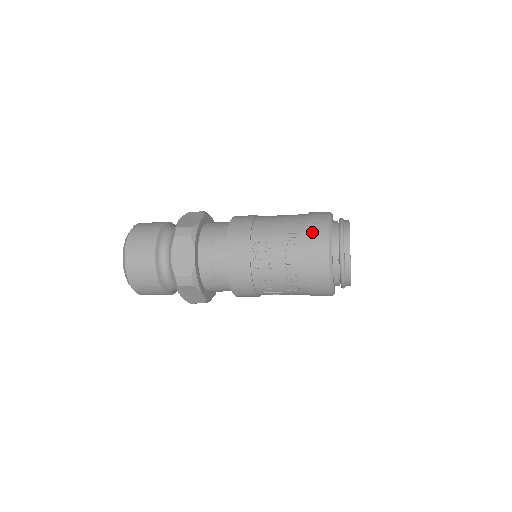
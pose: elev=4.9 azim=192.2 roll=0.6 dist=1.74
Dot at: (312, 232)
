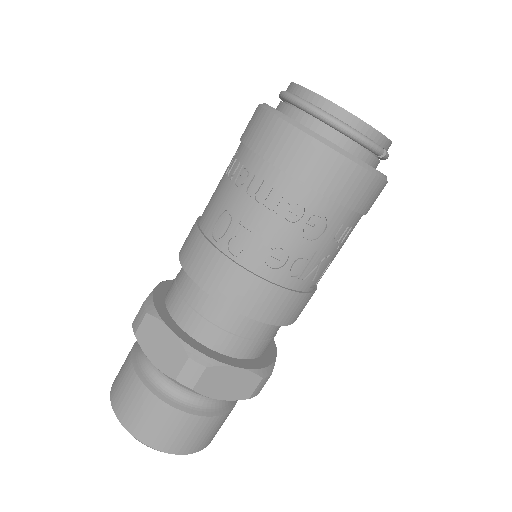
Dot at: (251, 136)
